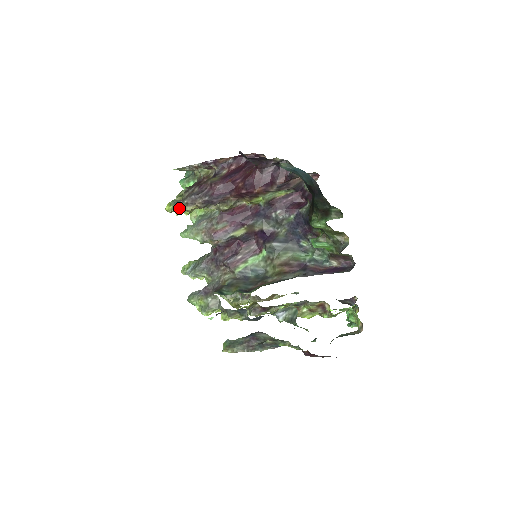
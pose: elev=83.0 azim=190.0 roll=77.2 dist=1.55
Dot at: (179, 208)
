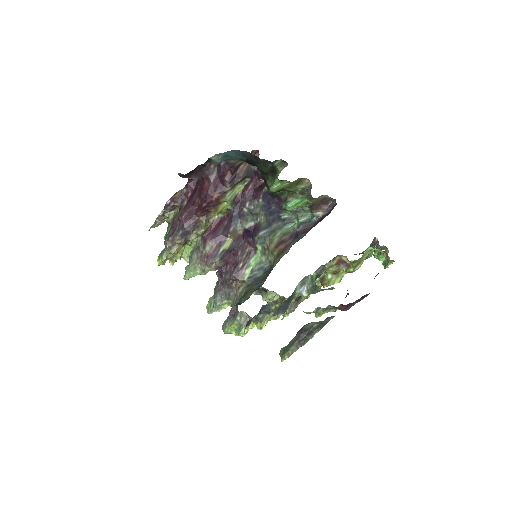
Dot at: (166, 256)
